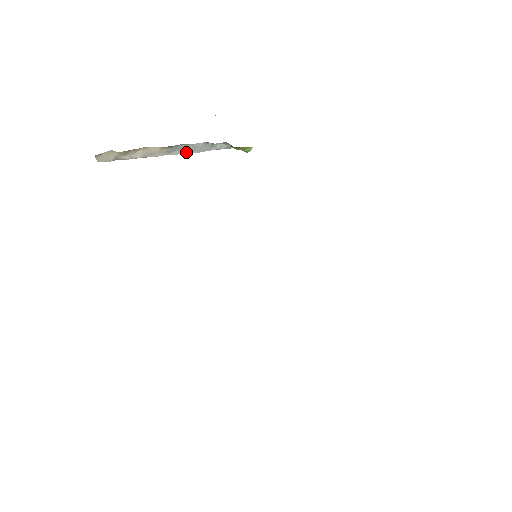
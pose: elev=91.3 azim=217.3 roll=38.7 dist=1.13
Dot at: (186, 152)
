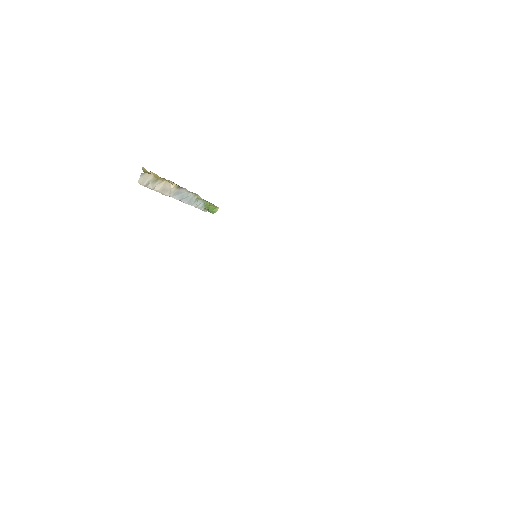
Dot at: (181, 200)
